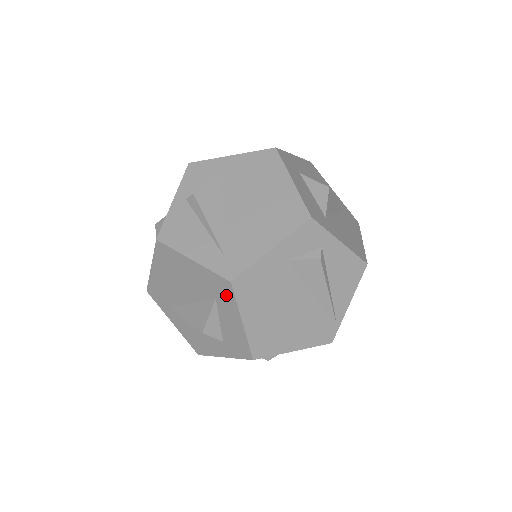
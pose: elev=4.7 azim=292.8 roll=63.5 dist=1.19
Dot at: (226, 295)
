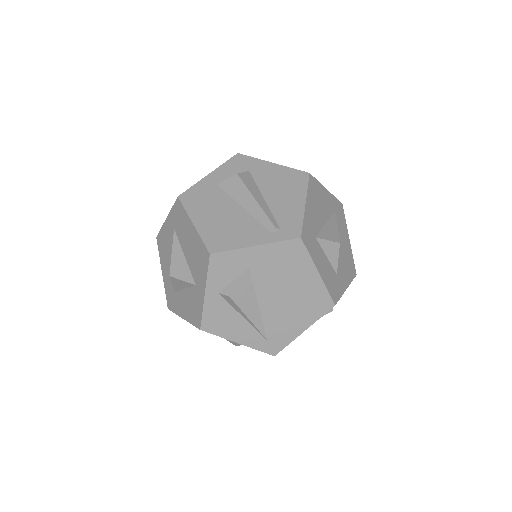
Dot at: occluded
